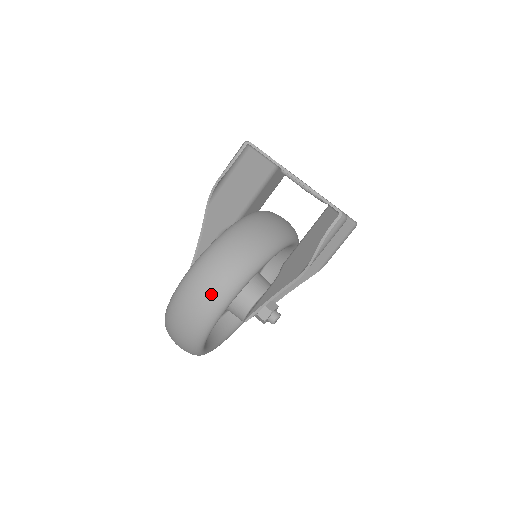
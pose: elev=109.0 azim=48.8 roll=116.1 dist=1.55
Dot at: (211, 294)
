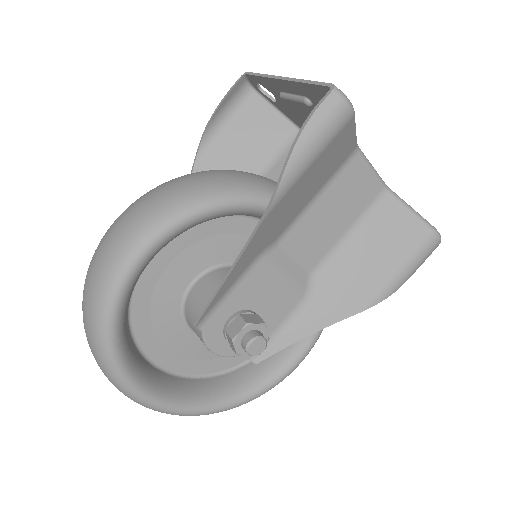
Dot at: (125, 227)
